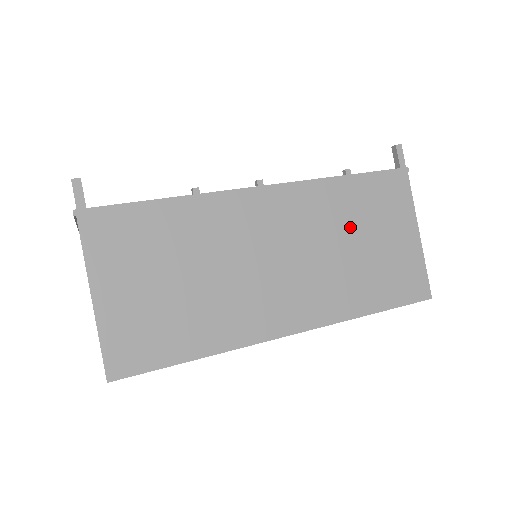
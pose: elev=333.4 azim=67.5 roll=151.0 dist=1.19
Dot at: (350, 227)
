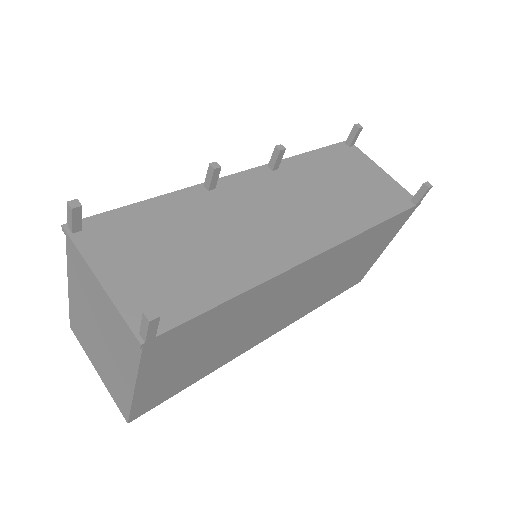
Dot at: (351, 260)
